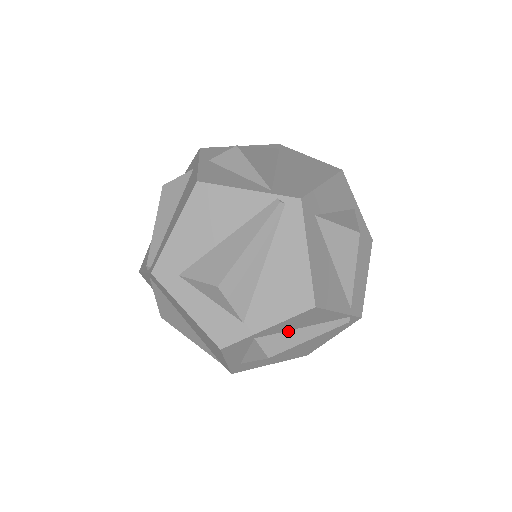
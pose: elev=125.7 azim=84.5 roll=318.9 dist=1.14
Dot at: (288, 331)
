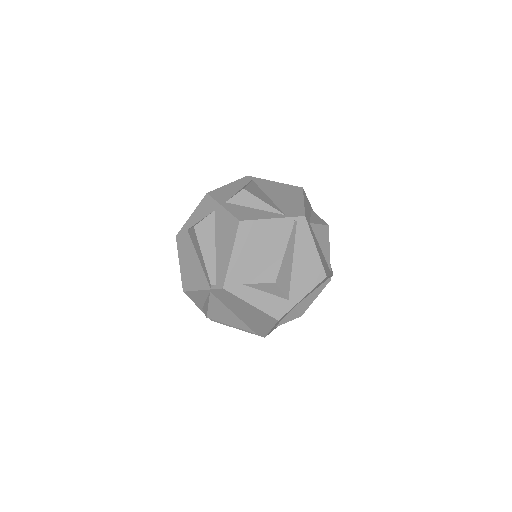
Dot at: (307, 296)
